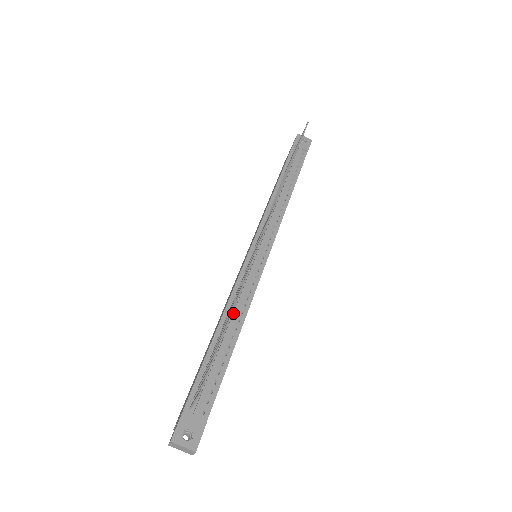
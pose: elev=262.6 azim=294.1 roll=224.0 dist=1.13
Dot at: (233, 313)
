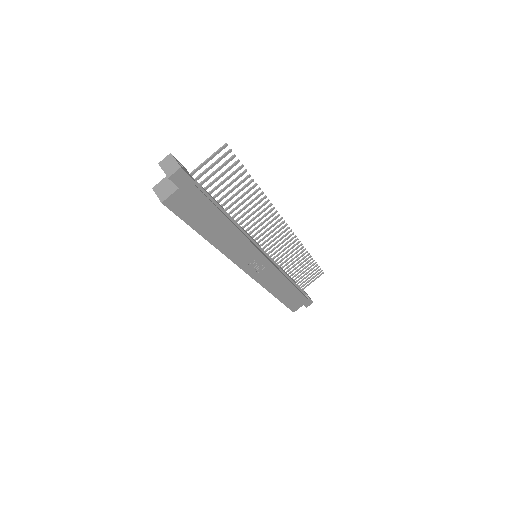
Dot at: (236, 221)
